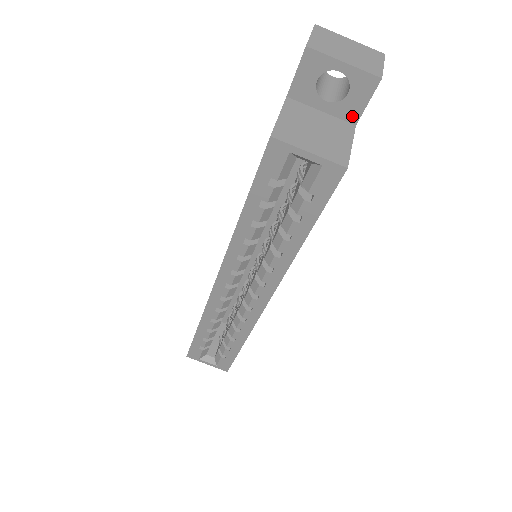
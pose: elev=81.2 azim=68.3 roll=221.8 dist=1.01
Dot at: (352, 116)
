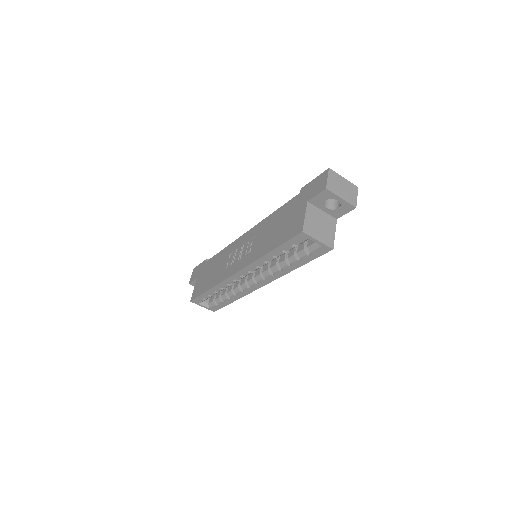
Dot at: (337, 216)
